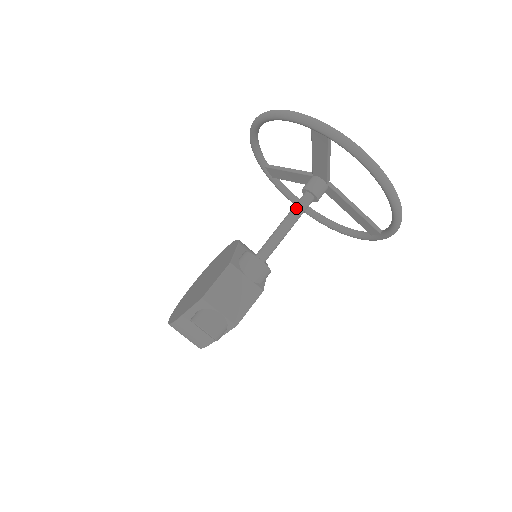
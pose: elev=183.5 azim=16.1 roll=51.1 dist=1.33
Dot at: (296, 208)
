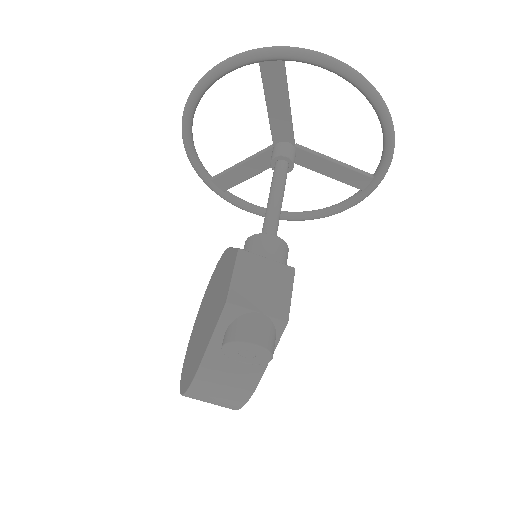
Dot at: (276, 178)
